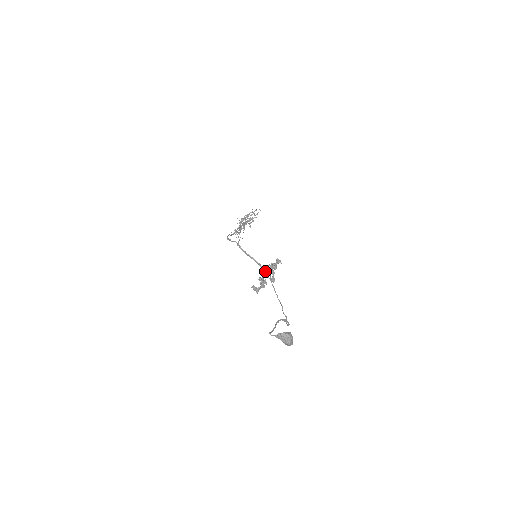
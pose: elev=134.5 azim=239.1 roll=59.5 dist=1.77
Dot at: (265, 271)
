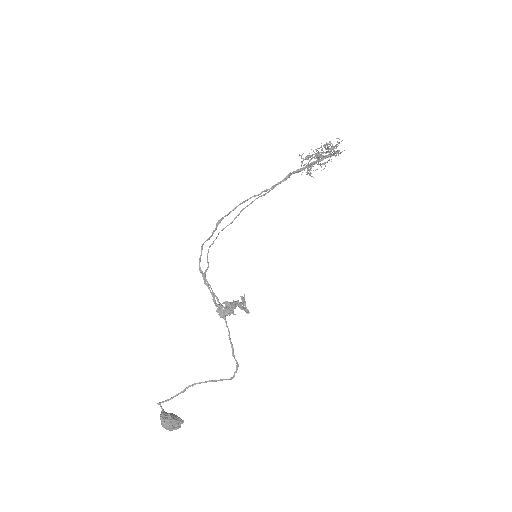
Dot at: (225, 304)
